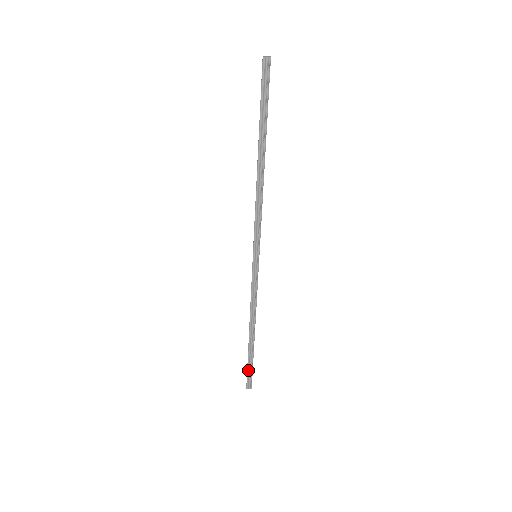
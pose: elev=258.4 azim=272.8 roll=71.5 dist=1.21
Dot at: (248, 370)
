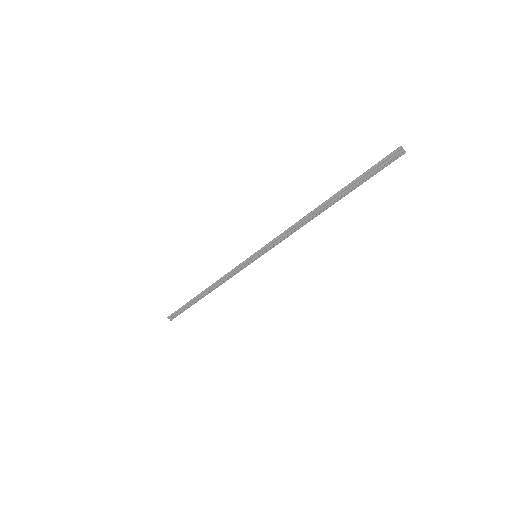
Dot at: (180, 309)
